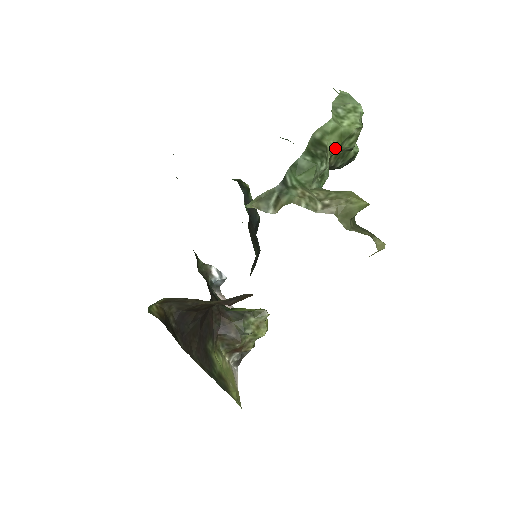
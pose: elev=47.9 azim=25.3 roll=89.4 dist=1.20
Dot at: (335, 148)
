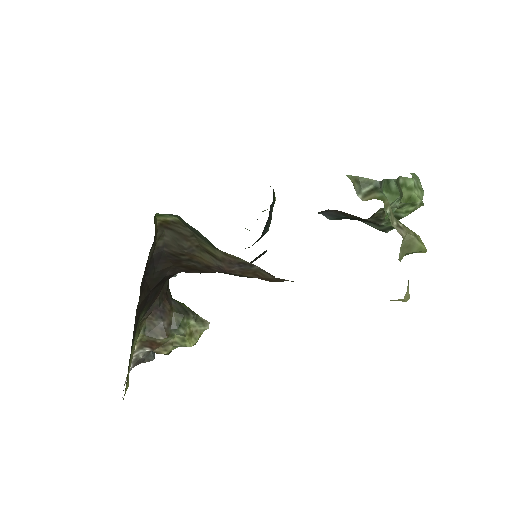
Dot at: (403, 202)
